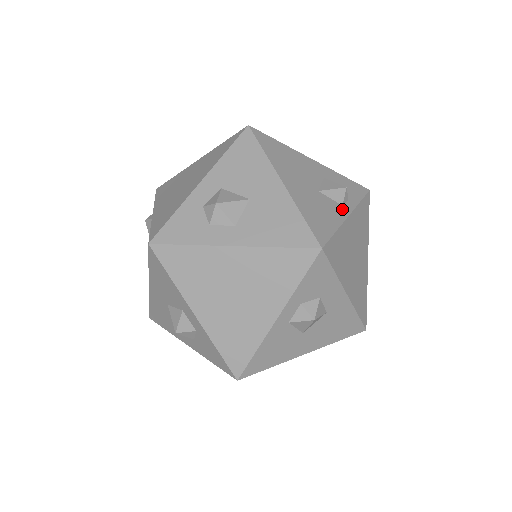
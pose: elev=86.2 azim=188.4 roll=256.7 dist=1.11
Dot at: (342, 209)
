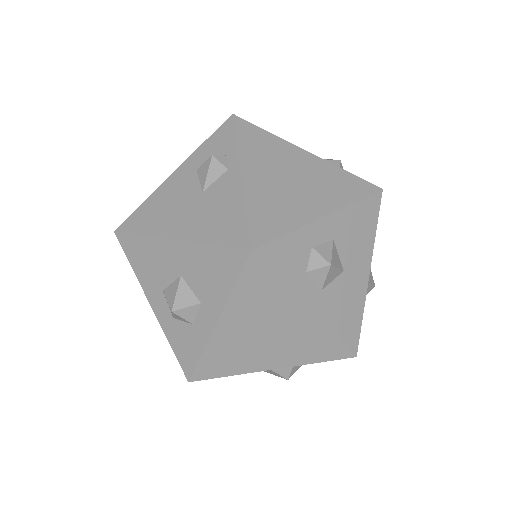
Dot at: occluded
